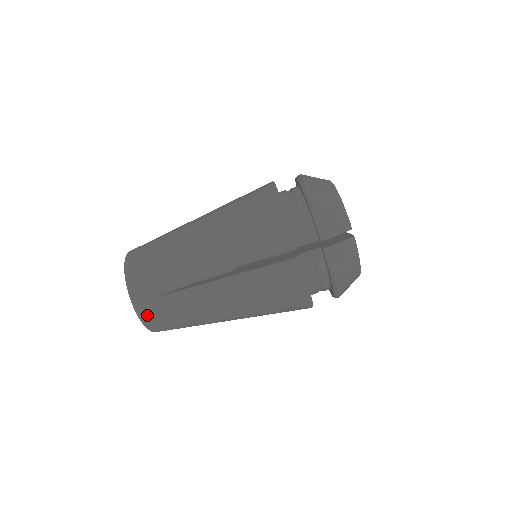
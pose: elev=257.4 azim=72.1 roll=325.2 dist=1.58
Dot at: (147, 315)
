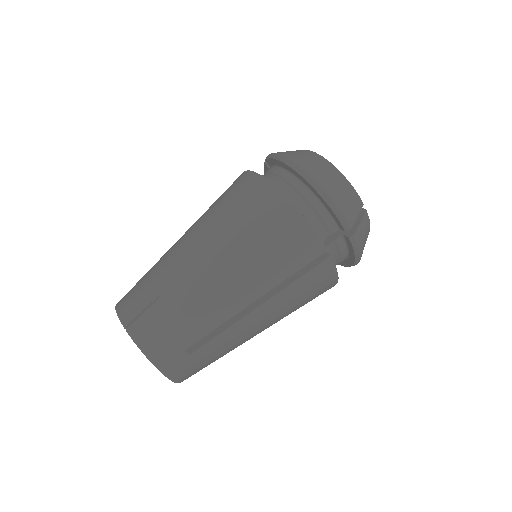
Dot at: (181, 375)
